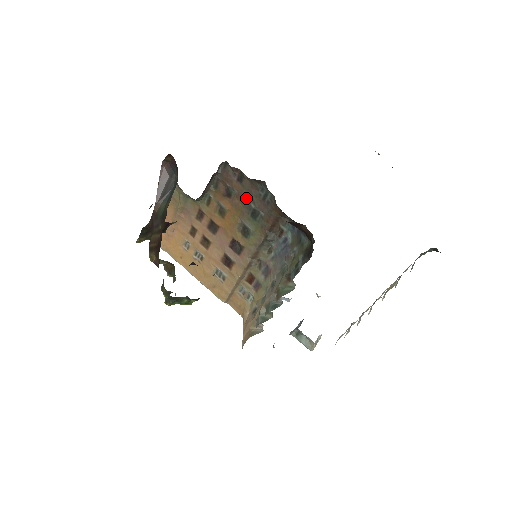
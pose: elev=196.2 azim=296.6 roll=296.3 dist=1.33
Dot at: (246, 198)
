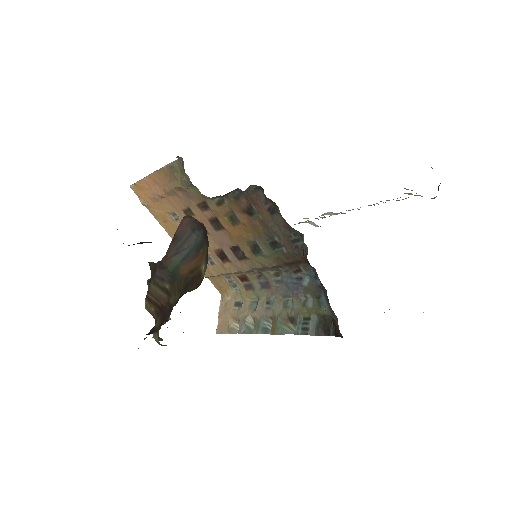
Dot at: (271, 230)
